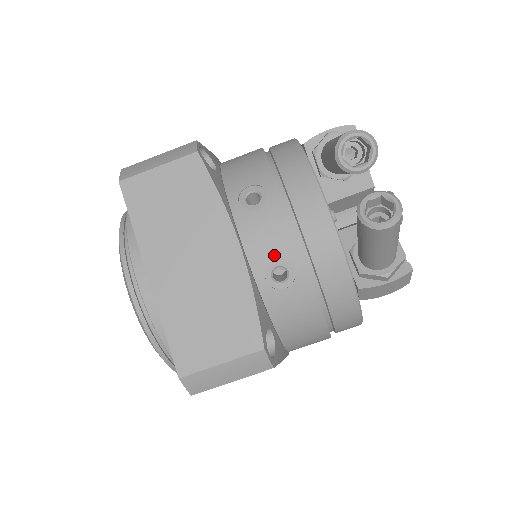
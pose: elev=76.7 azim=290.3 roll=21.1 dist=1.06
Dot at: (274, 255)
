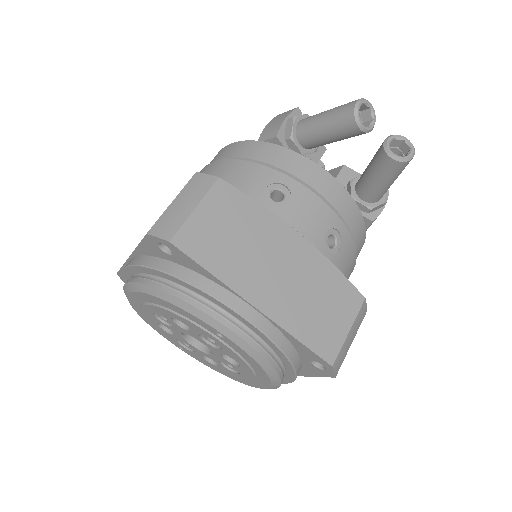
Dot at: (324, 228)
